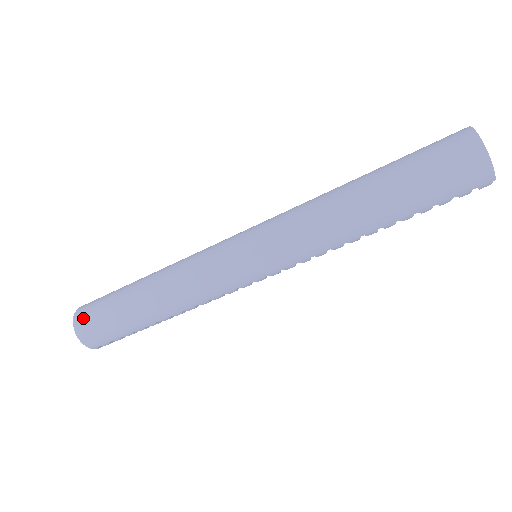
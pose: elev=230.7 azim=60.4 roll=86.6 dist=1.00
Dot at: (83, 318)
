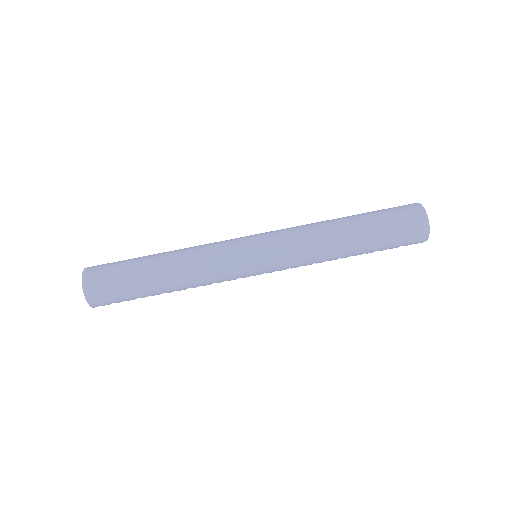
Dot at: (94, 280)
